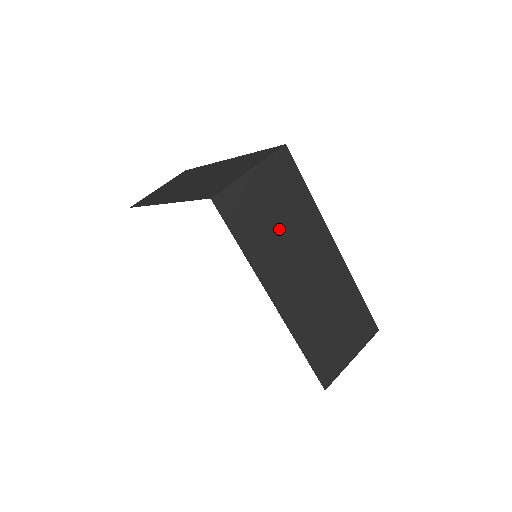
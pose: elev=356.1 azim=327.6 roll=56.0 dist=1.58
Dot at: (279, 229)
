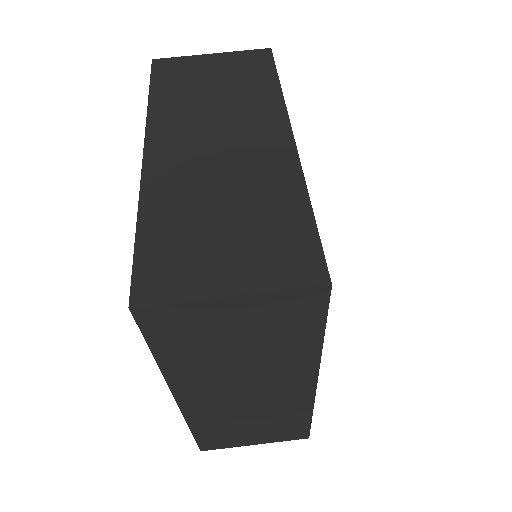
Dot at: (236, 356)
